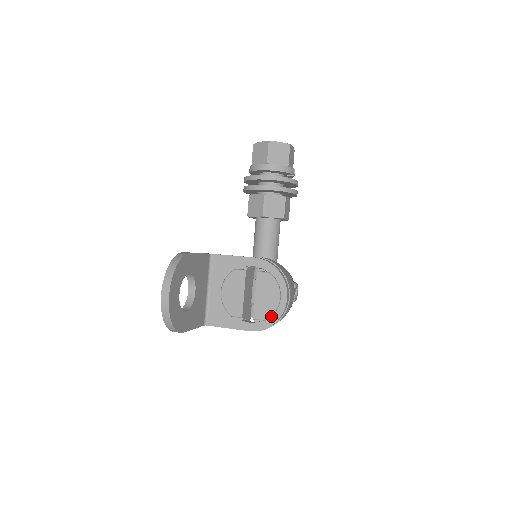
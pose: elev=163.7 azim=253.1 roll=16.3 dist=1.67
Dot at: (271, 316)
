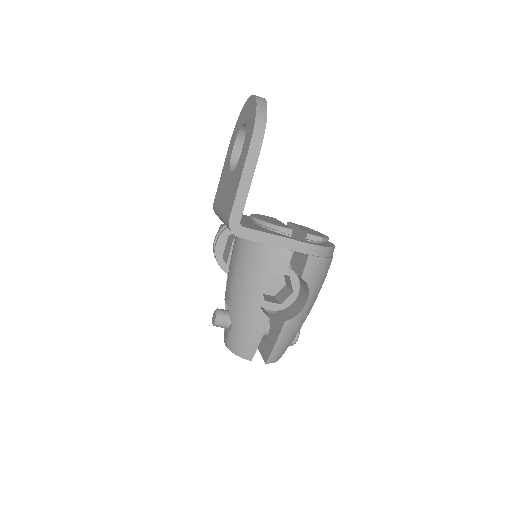
Dot at: (326, 239)
